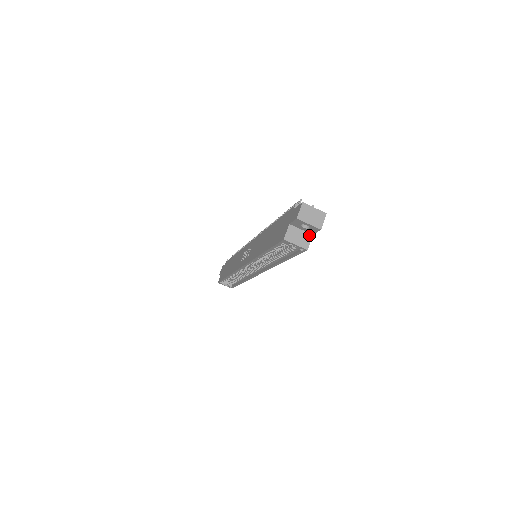
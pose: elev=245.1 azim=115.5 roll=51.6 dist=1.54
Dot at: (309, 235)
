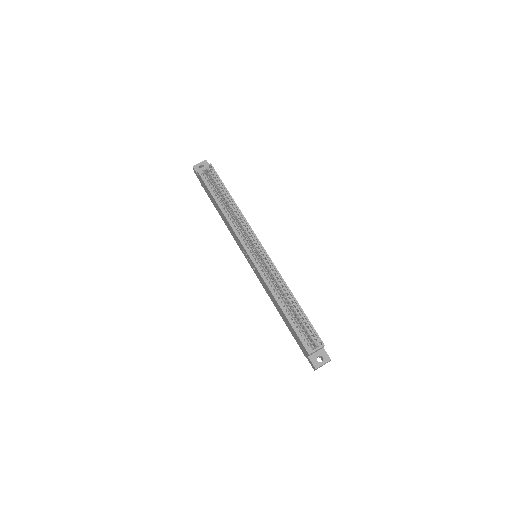
Dot at: occluded
